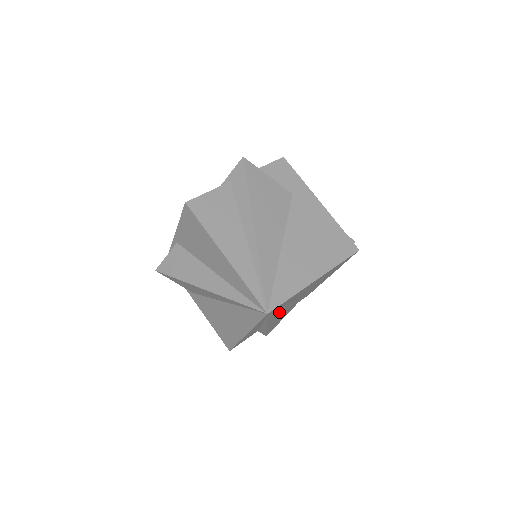
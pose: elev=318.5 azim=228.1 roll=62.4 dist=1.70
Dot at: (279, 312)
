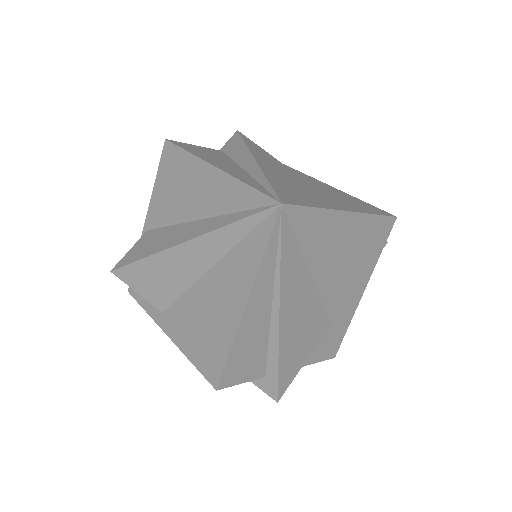
Dot at: (297, 282)
